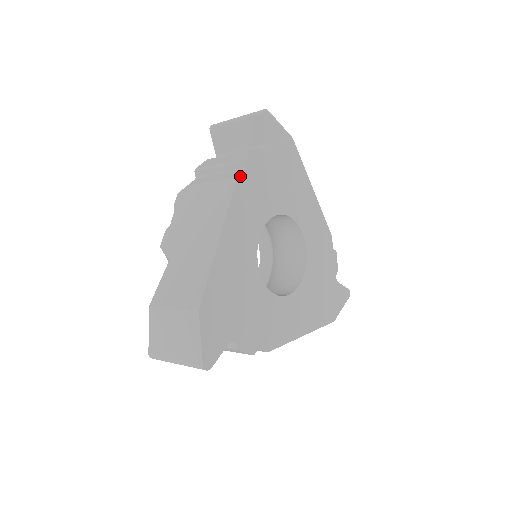
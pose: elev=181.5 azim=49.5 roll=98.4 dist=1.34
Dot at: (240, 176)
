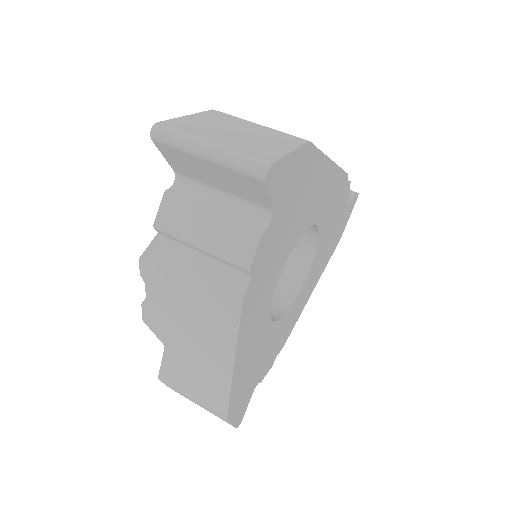
Dot at: (245, 294)
